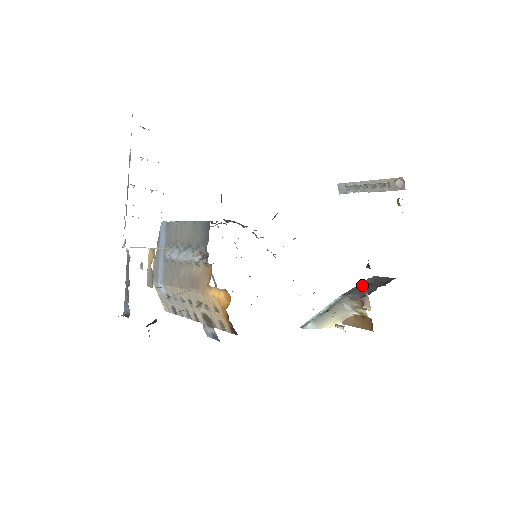
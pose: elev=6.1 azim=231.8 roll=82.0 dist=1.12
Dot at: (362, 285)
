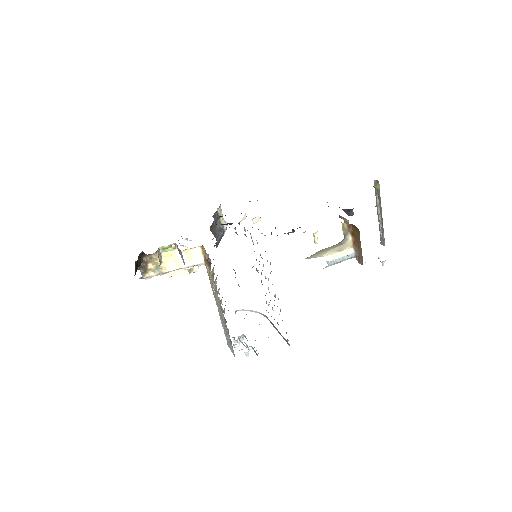
Dot at: occluded
